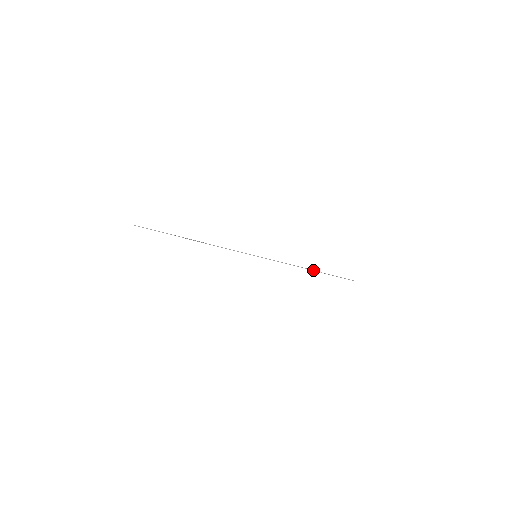
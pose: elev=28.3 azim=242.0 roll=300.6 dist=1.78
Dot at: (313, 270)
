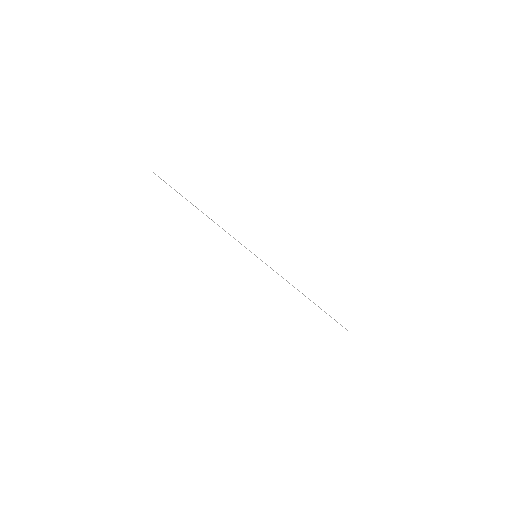
Dot at: (309, 299)
